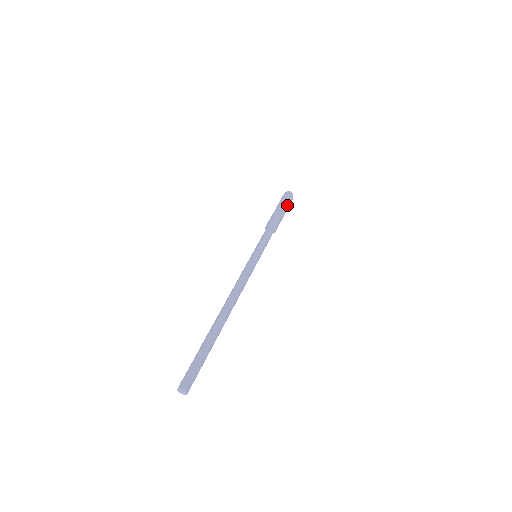
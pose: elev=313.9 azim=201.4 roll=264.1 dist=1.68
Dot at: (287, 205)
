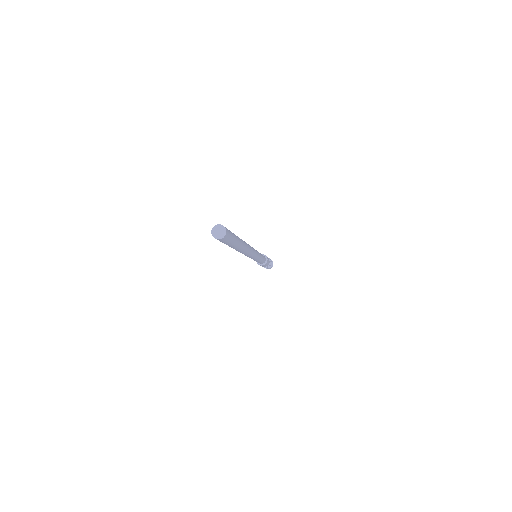
Dot at: (271, 261)
